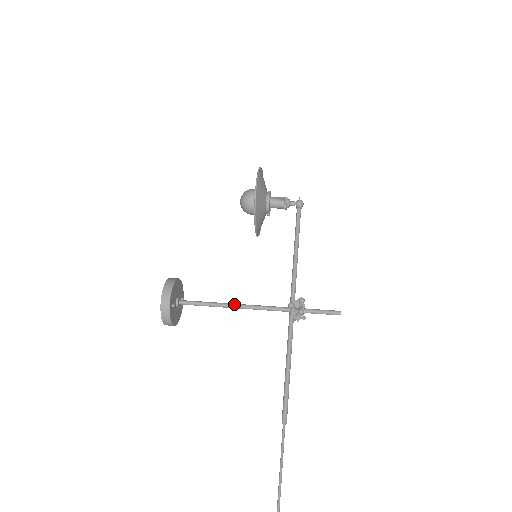
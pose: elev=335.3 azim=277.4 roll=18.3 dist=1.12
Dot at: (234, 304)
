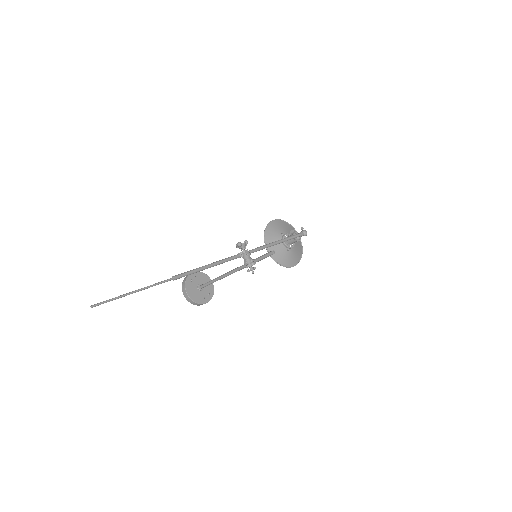
Dot at: (223, 275)
